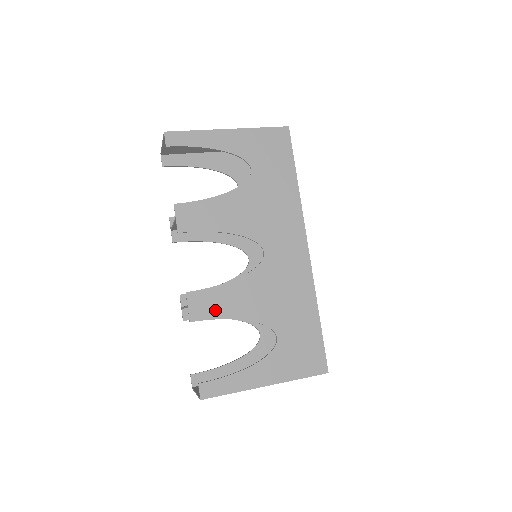
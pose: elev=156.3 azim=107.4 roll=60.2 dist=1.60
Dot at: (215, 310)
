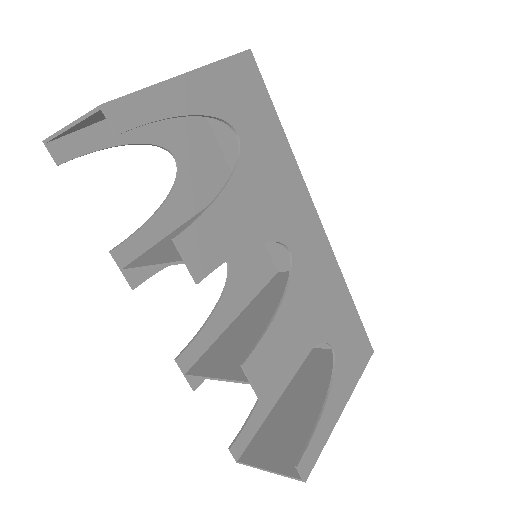
Dot at: (277, 363)
